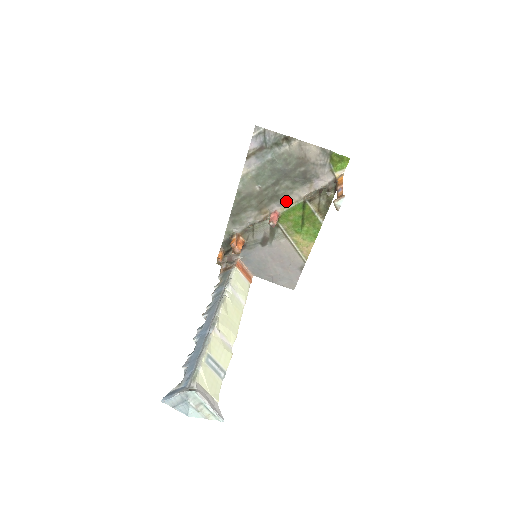
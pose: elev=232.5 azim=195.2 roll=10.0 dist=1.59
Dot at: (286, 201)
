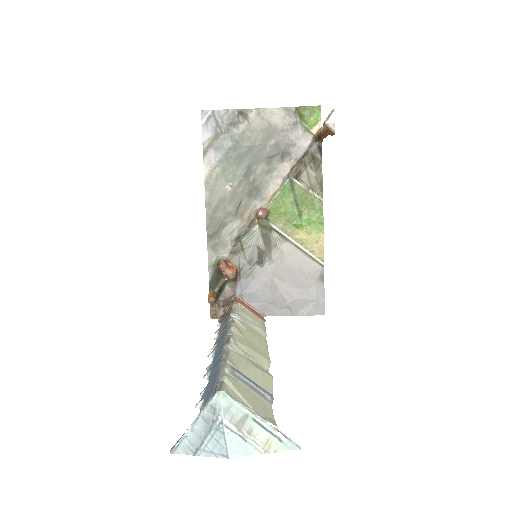
Dot at: (268, 191)
